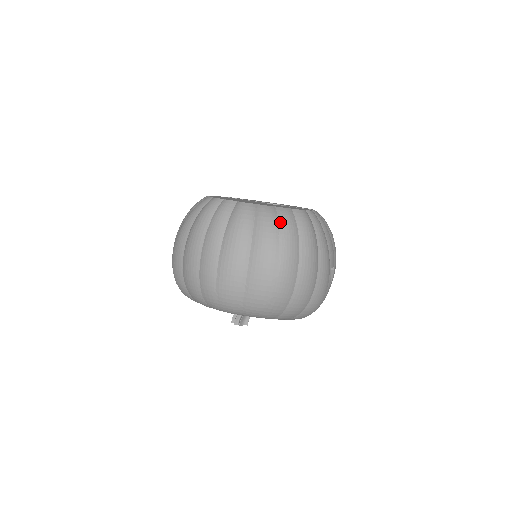
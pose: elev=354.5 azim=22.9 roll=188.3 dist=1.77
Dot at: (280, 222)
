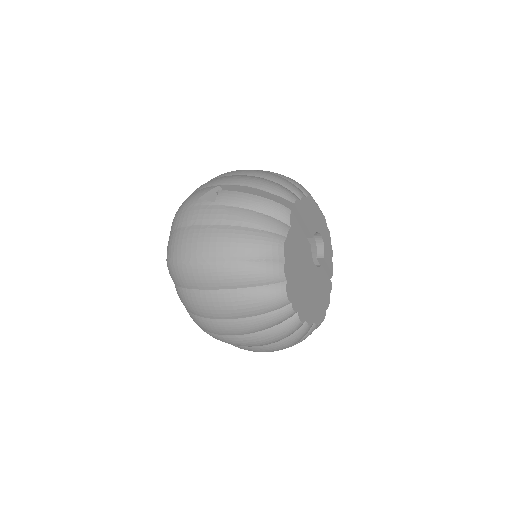
Dot at: (302, 340)
